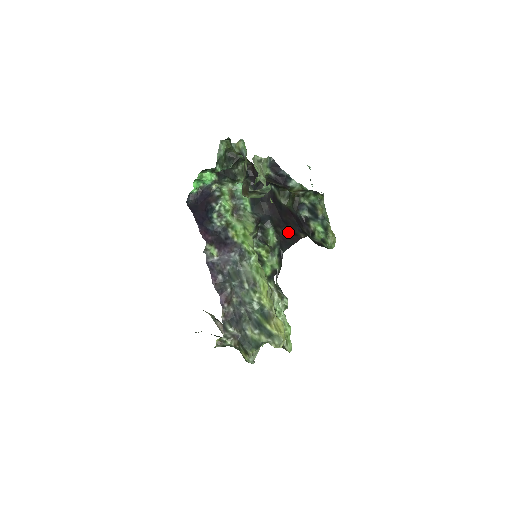
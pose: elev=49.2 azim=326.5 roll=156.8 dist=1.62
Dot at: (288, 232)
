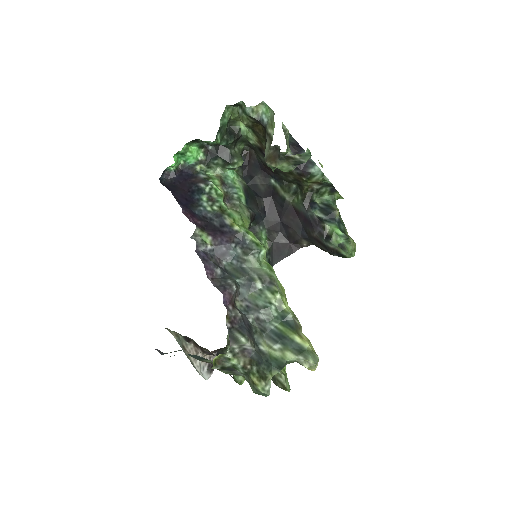
Dot at: (285, 238)
